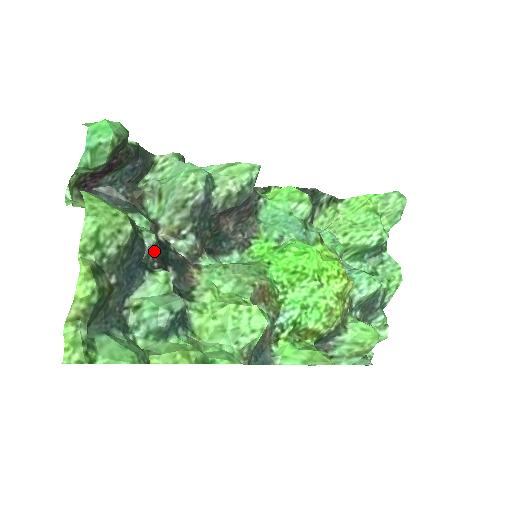
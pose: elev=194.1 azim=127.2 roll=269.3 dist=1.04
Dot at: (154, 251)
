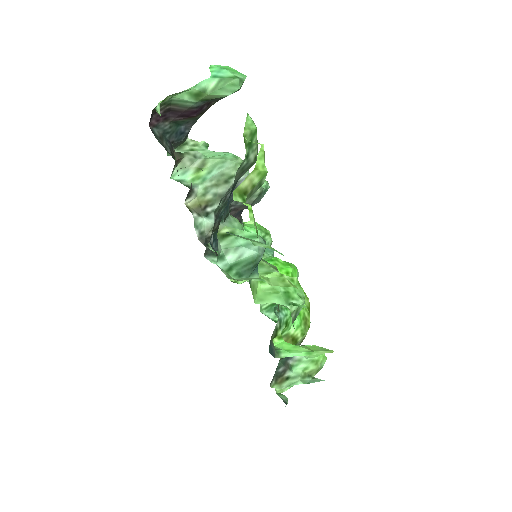
Dot at: occluded
